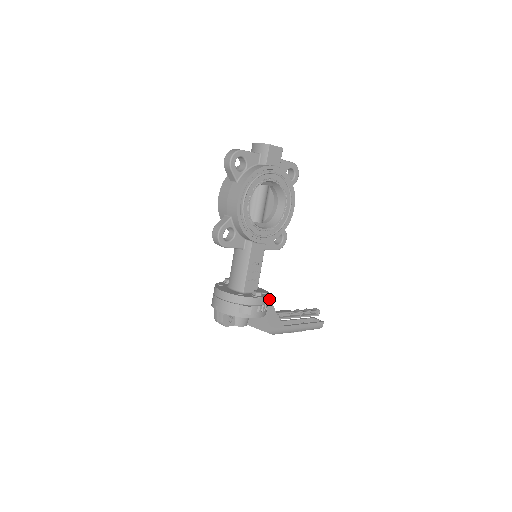
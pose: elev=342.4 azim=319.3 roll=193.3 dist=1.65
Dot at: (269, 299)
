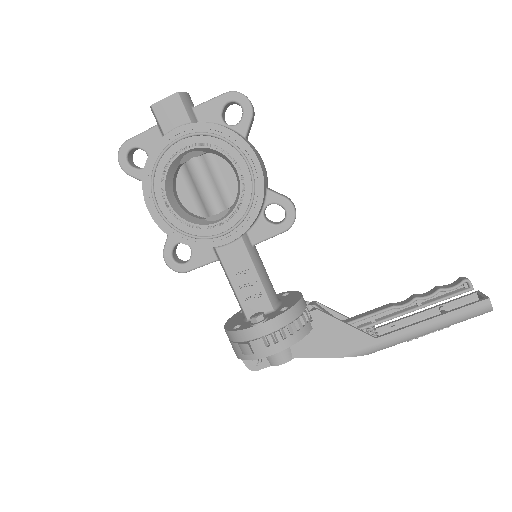
Dot at: (315, 308)
